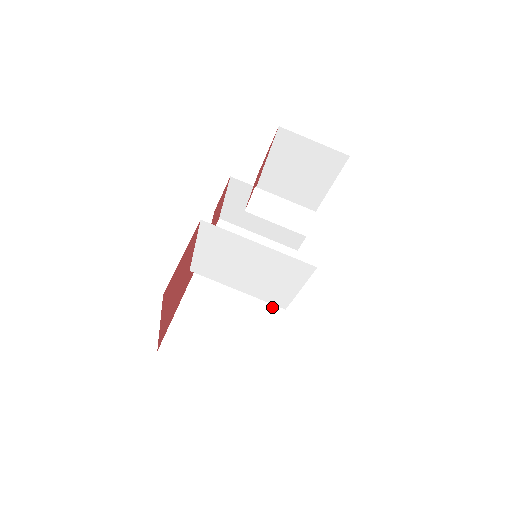
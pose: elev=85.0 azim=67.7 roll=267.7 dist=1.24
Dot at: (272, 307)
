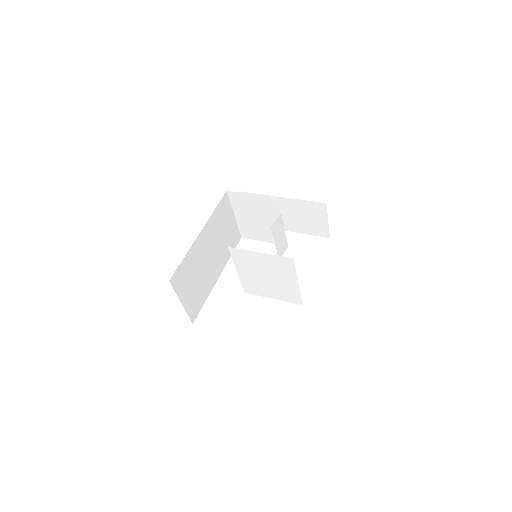
Dot at: (219, 272)
